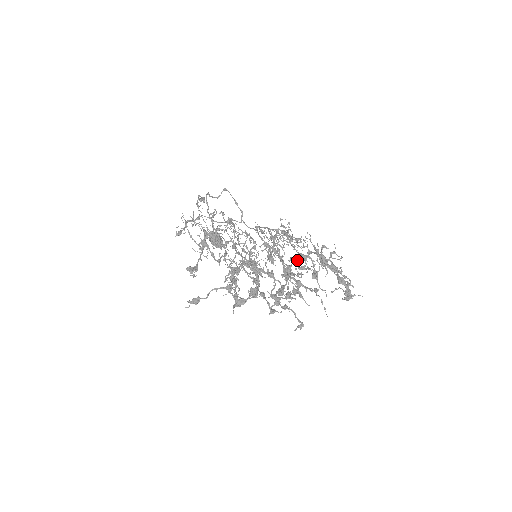
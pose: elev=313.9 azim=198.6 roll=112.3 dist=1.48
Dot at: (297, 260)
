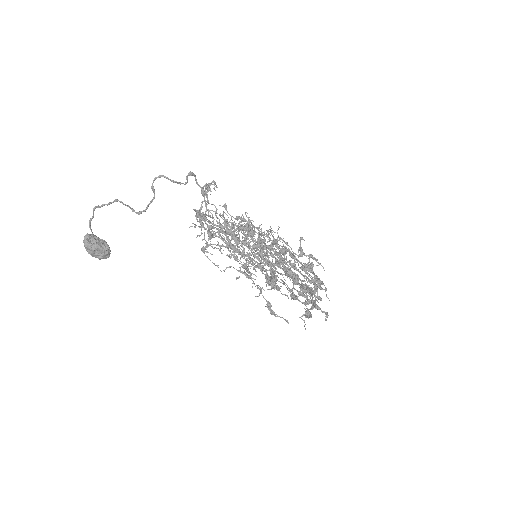
Dot at: occluded
